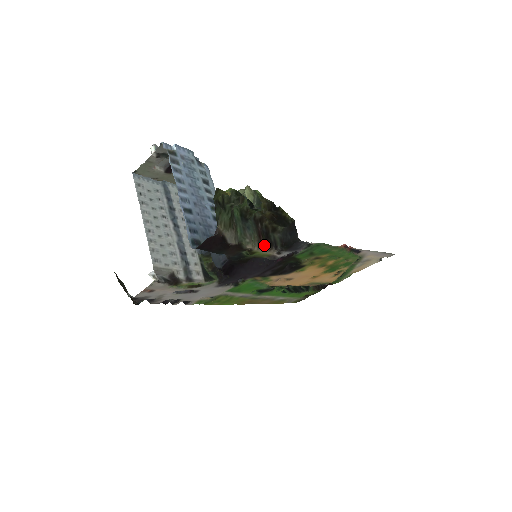
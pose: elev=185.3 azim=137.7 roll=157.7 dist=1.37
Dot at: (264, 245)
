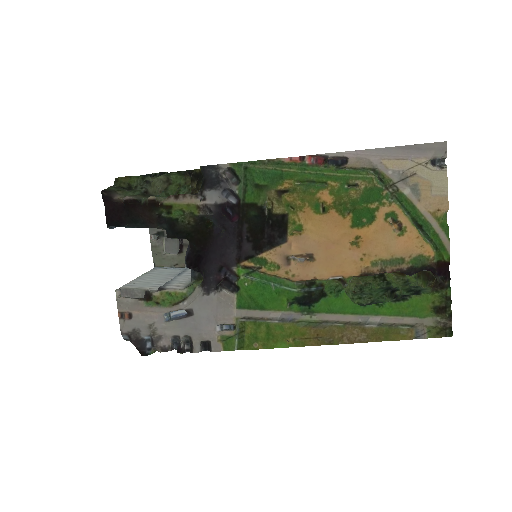
Dot at: (175, 195)
